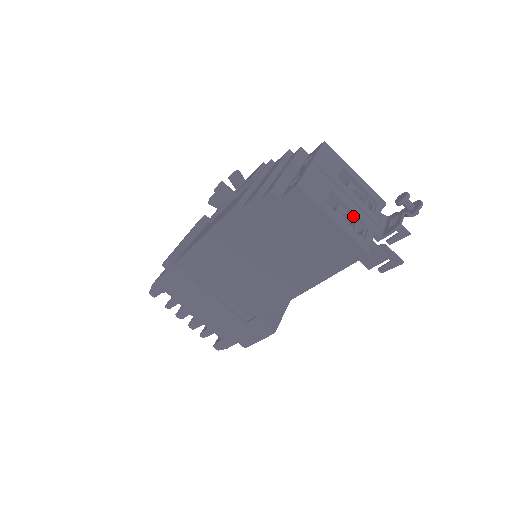
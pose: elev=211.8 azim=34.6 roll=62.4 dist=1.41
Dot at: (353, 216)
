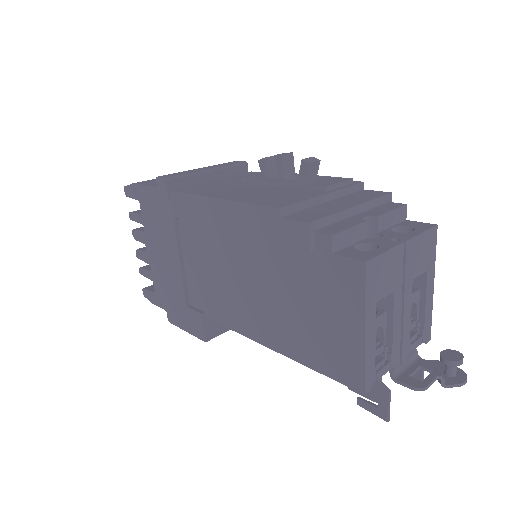
Dot at: (388, 335)
